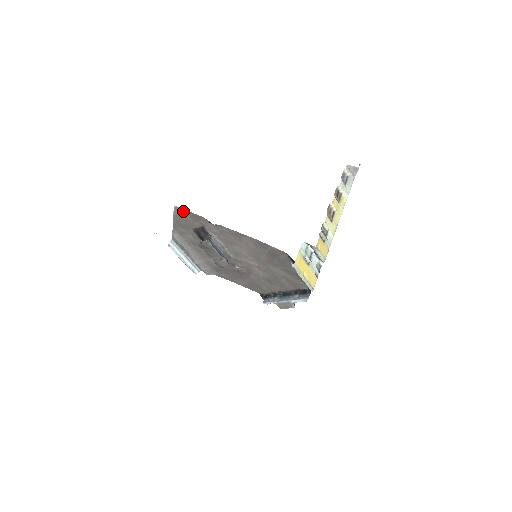
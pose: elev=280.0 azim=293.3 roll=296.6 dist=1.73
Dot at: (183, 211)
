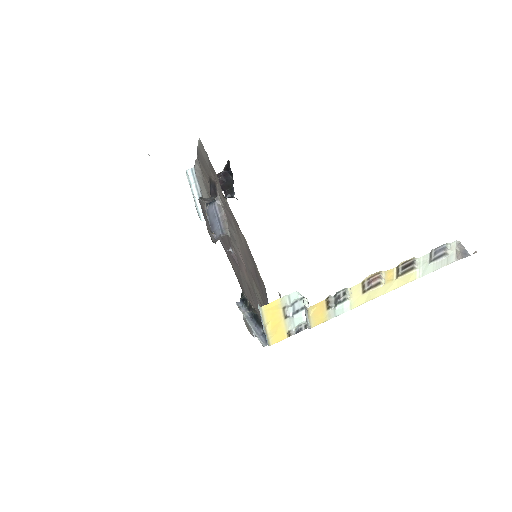
Dot at: occluded
